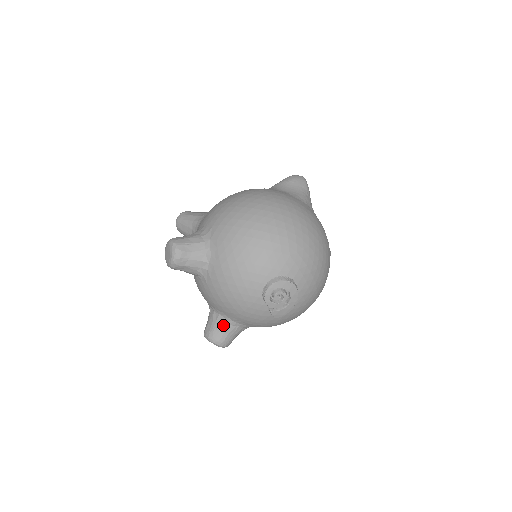
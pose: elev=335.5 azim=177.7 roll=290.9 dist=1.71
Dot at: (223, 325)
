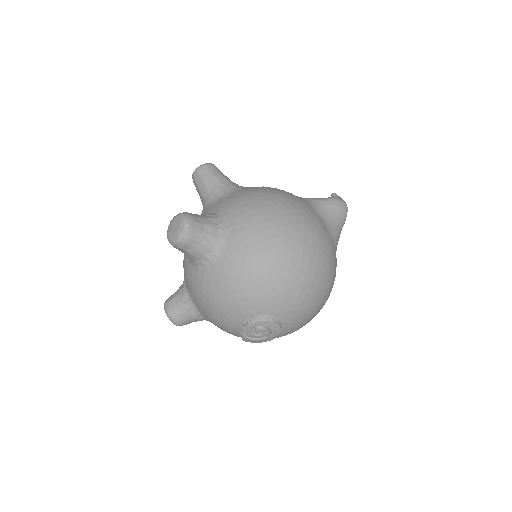
Dot at: (189, 311)
